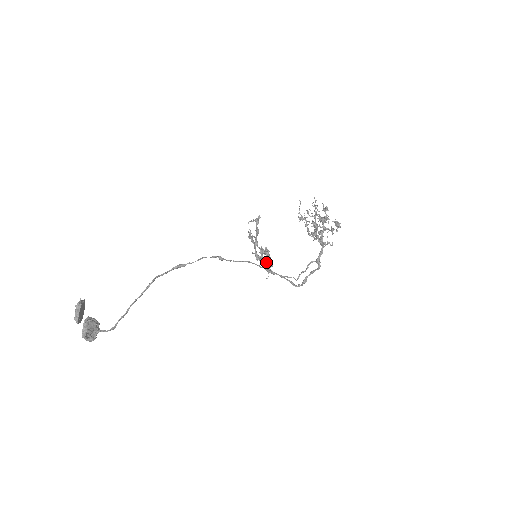
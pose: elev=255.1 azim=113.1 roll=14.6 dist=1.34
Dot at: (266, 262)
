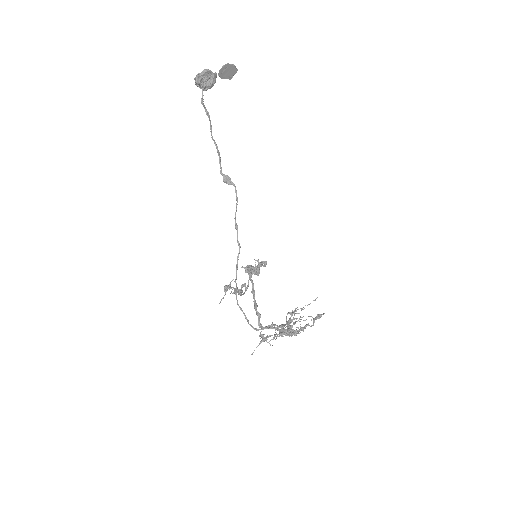
Dot at: (243, 284)
